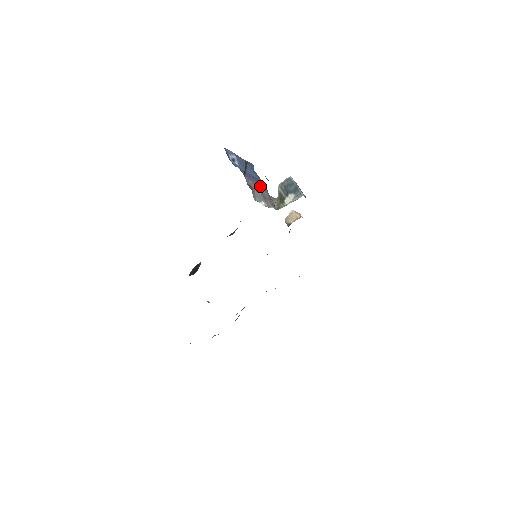
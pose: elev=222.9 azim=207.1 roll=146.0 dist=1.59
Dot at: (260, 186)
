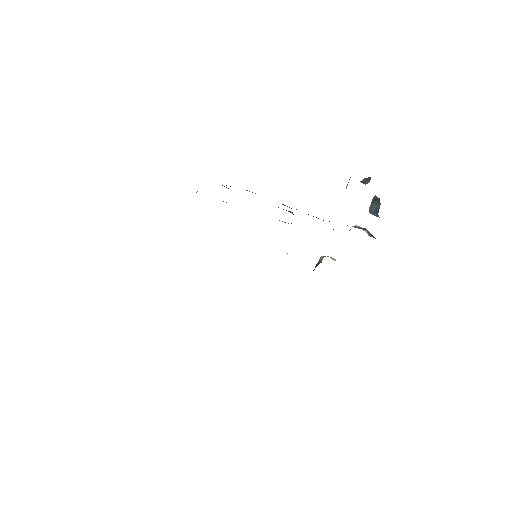
Dot at: occluded
